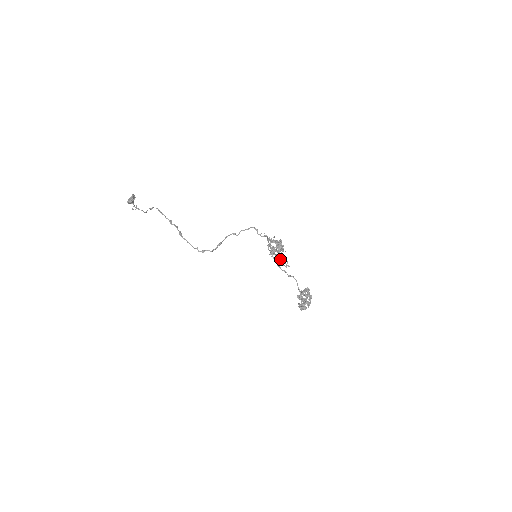
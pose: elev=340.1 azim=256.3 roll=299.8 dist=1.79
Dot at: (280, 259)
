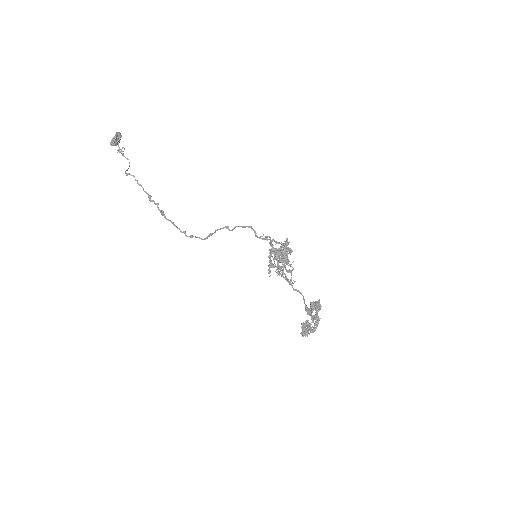
Dot at: (283, 272)
